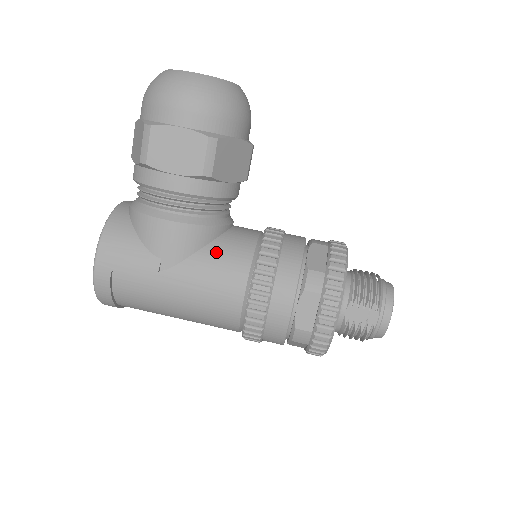
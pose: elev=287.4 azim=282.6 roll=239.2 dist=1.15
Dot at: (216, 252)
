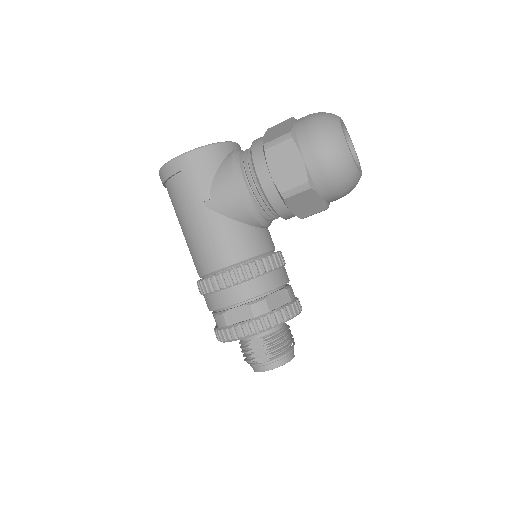
Dot at: (239, 231)
